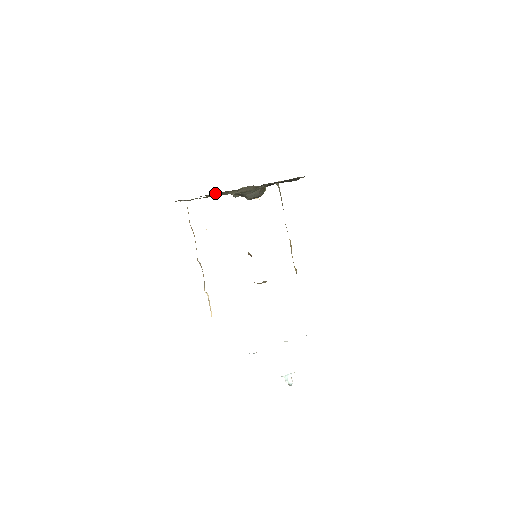
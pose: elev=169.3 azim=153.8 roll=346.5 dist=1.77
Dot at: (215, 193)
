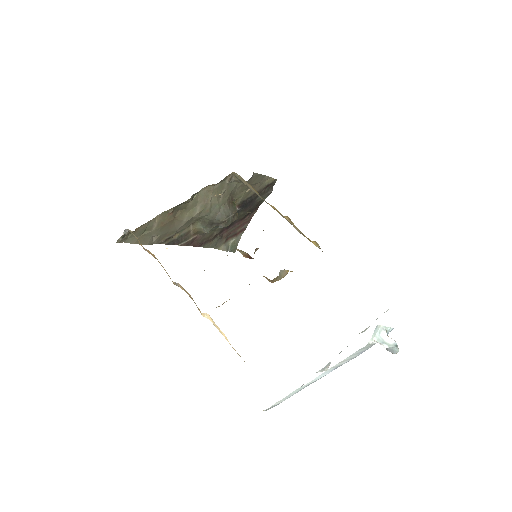
Dot at: (178, 233)
